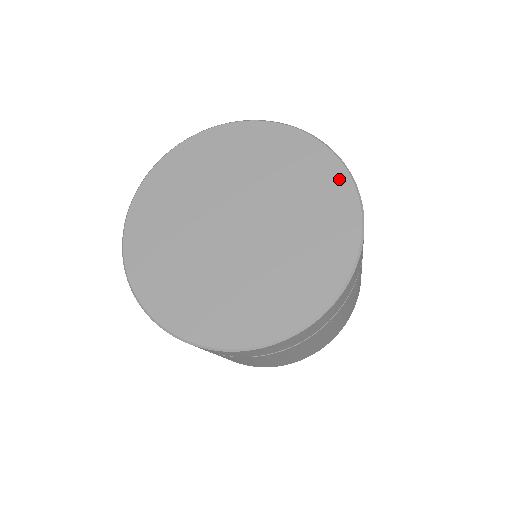
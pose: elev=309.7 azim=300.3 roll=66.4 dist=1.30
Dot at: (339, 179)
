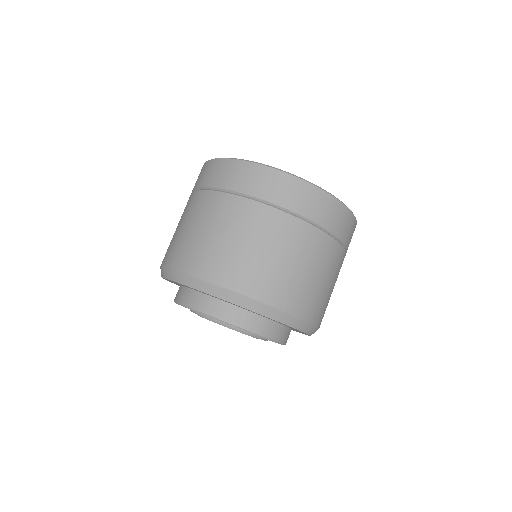
Dot at: occluded
